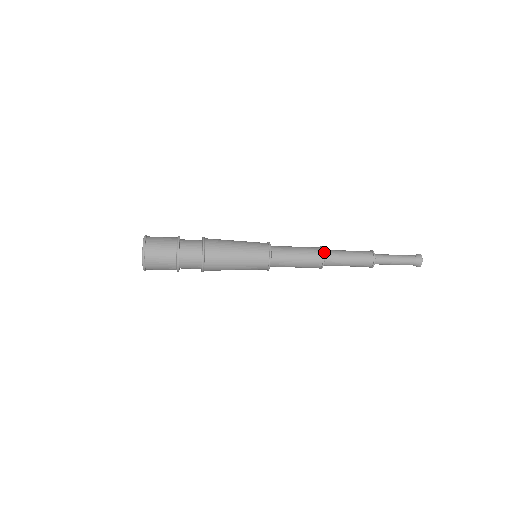
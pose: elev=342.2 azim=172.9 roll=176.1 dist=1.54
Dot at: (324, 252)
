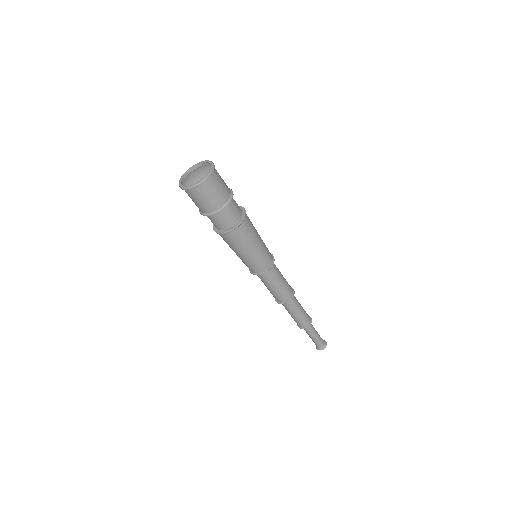
Dot at: occluded
